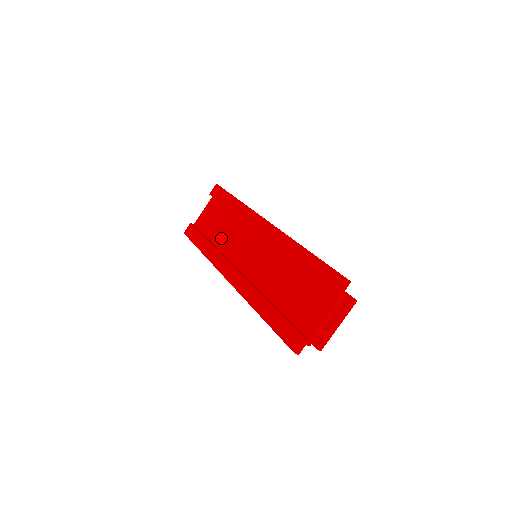
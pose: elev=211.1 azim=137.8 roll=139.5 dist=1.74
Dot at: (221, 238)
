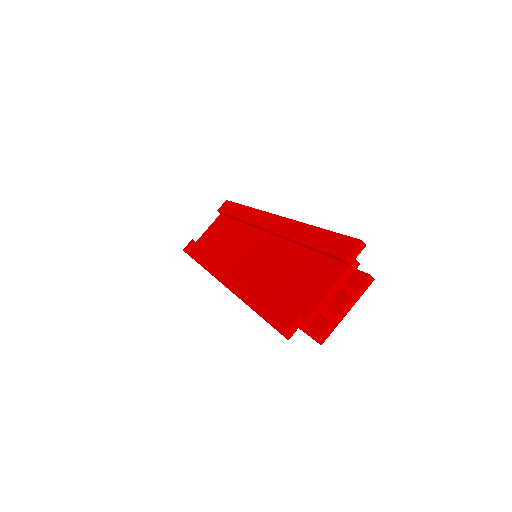
Dot at: (221, 246)
